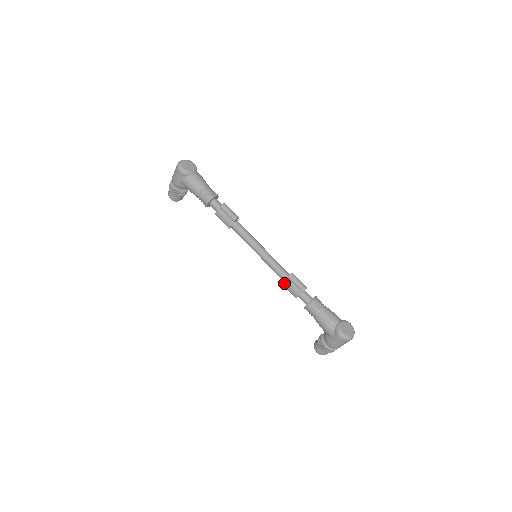
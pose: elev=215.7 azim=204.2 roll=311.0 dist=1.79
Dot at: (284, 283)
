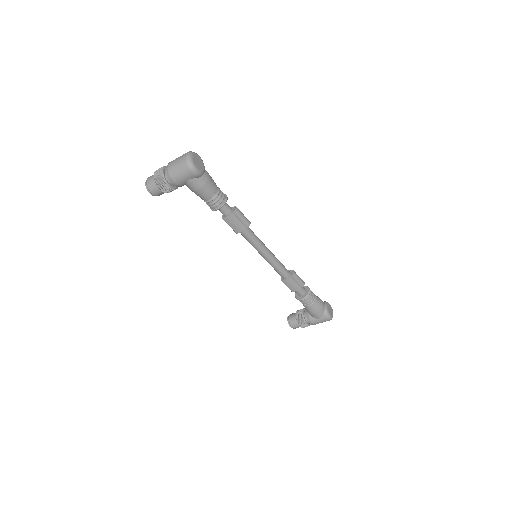
Dot at: (286, 281)
